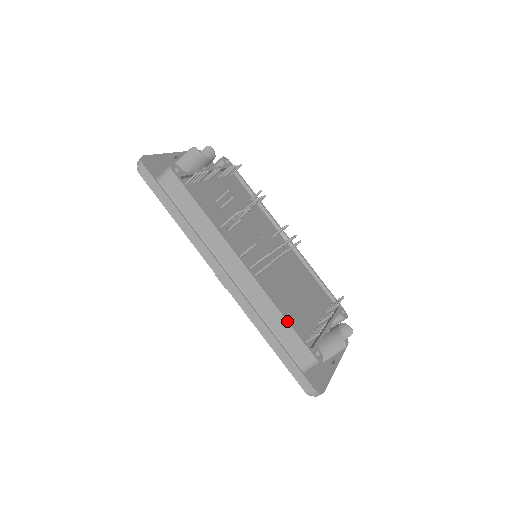
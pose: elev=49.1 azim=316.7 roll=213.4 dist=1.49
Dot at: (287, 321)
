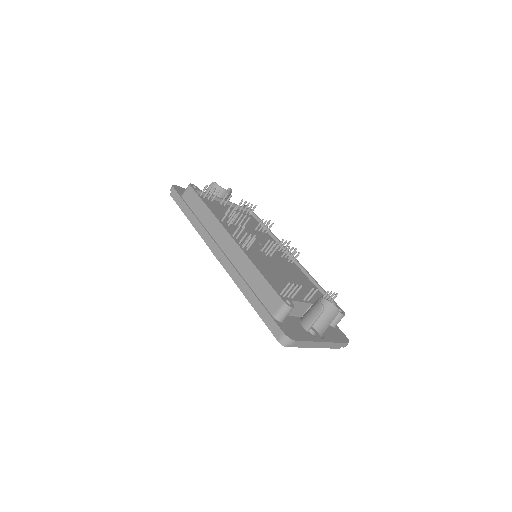
Dot at: (261, 274)
